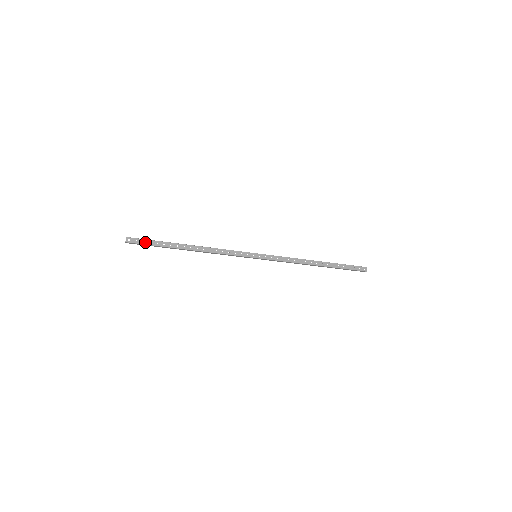
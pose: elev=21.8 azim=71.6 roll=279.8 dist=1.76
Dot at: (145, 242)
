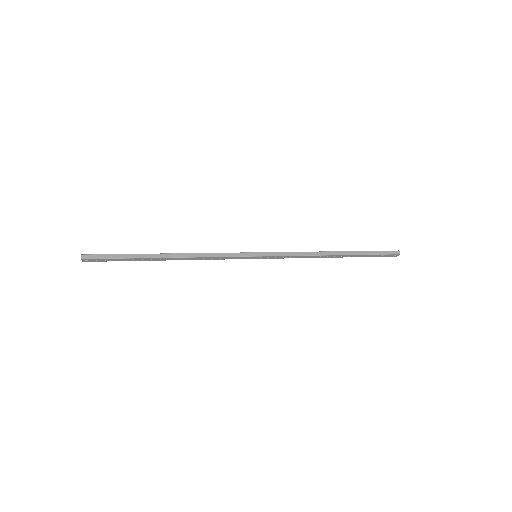
Dot at: (108, 260)
